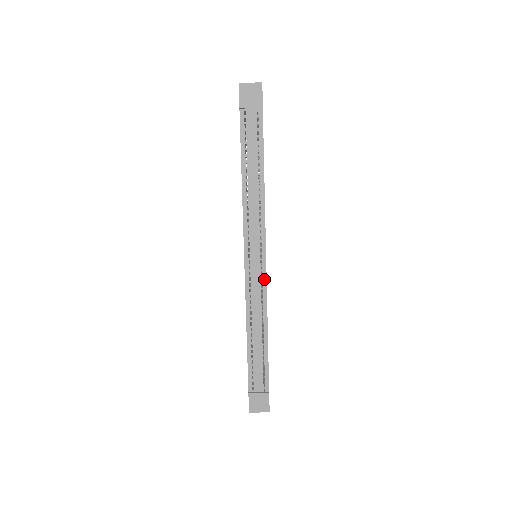
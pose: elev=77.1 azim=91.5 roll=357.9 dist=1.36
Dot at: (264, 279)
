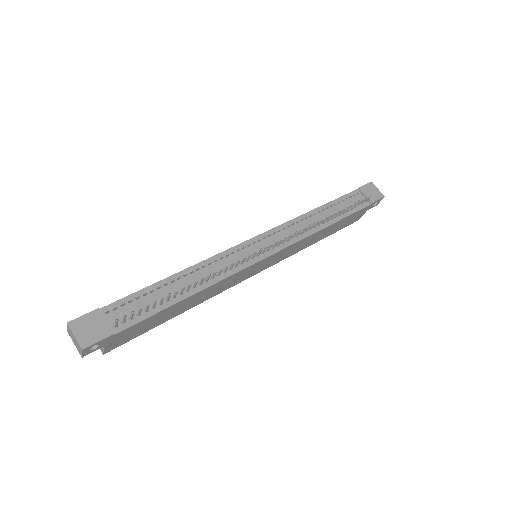
Dot at: (248, 264)
